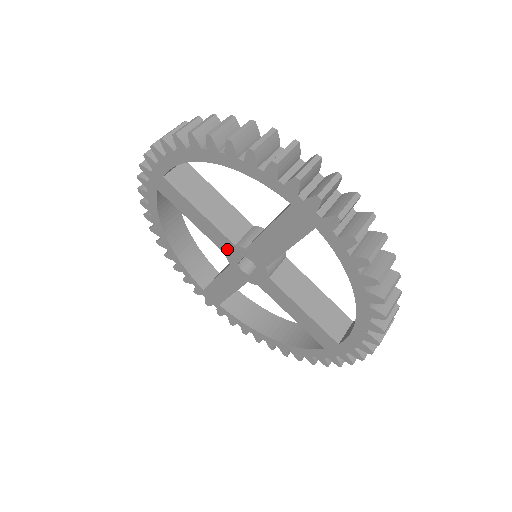
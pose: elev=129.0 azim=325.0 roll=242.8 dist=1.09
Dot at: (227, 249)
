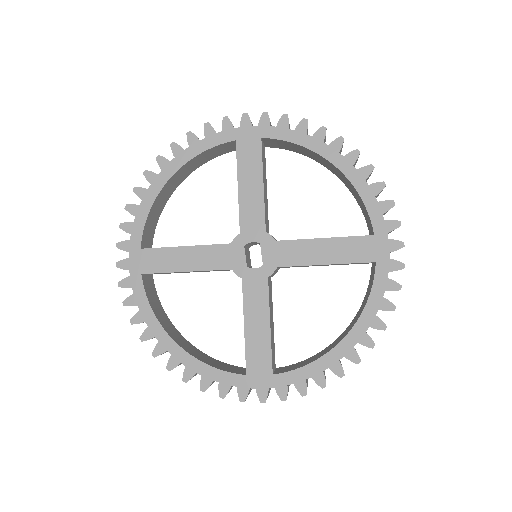
Dot at: (228, 259)
